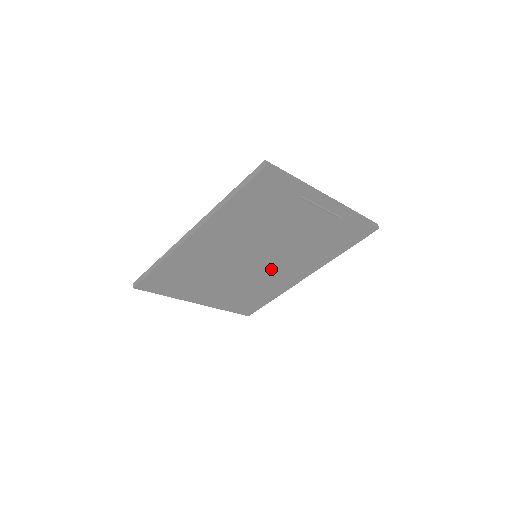
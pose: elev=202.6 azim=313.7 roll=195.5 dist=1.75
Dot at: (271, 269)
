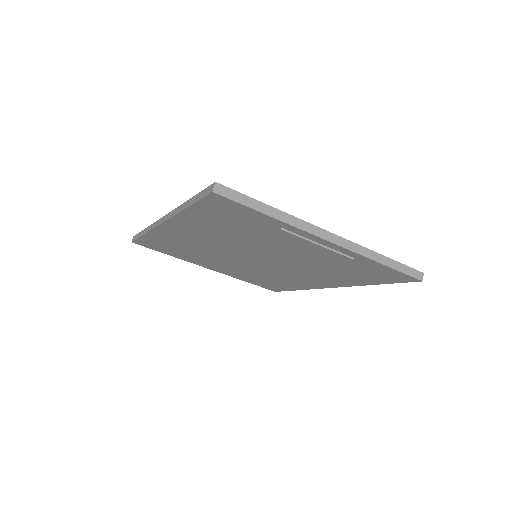
Dot at: (281, 270)
